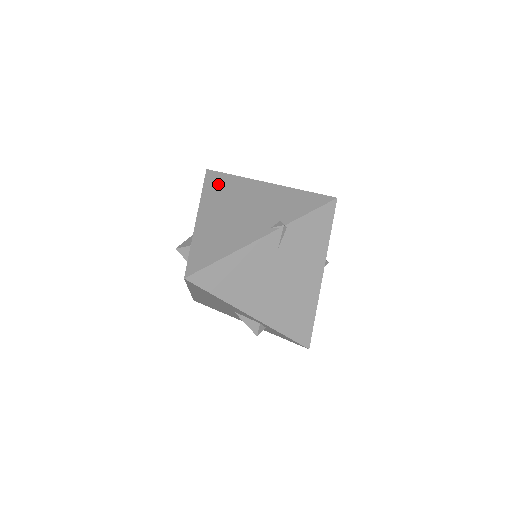
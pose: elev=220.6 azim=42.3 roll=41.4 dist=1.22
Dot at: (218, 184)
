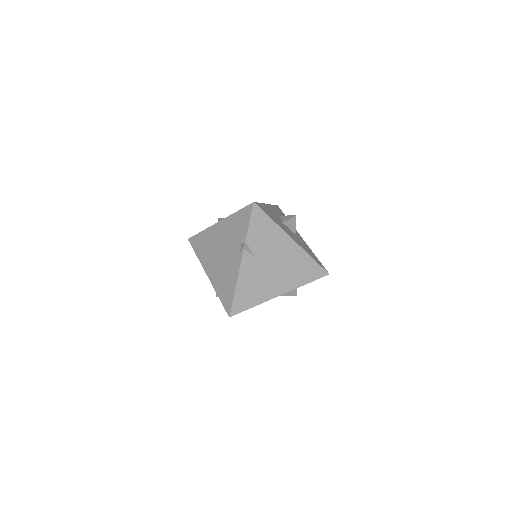
Dot at: (200, 245)
